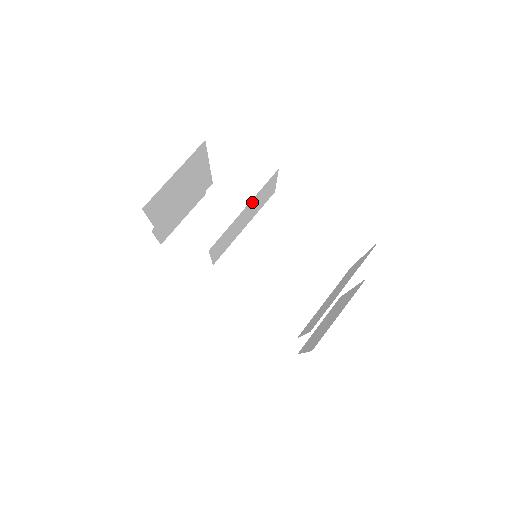
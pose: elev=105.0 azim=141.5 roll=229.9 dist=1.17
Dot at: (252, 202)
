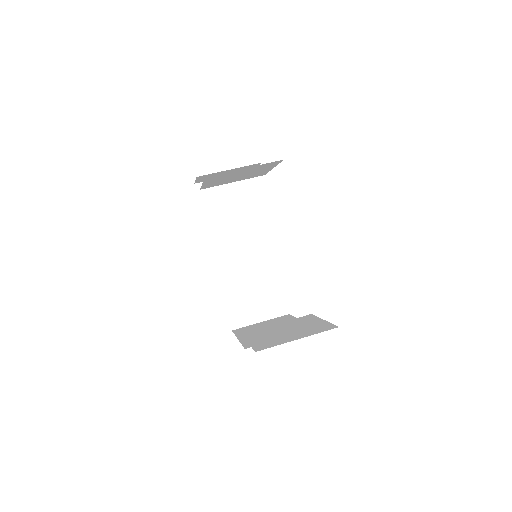
Dot at: occluded
